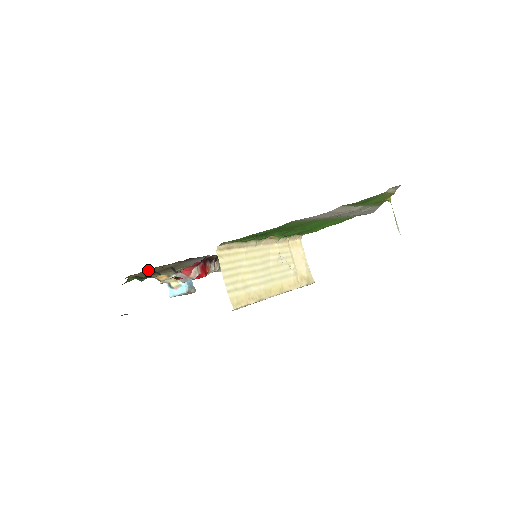
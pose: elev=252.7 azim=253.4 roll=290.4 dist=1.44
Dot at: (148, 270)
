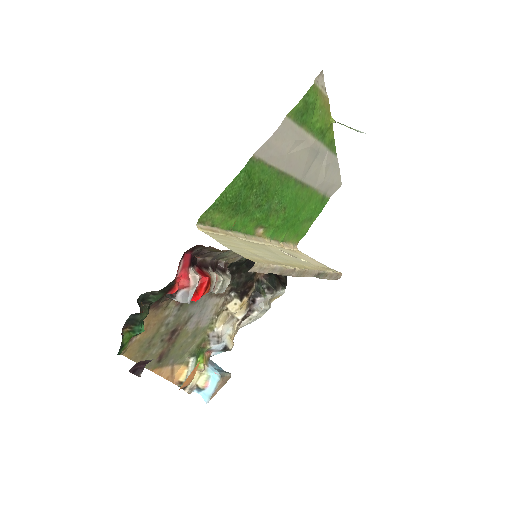
Dot at: (146, 327)
